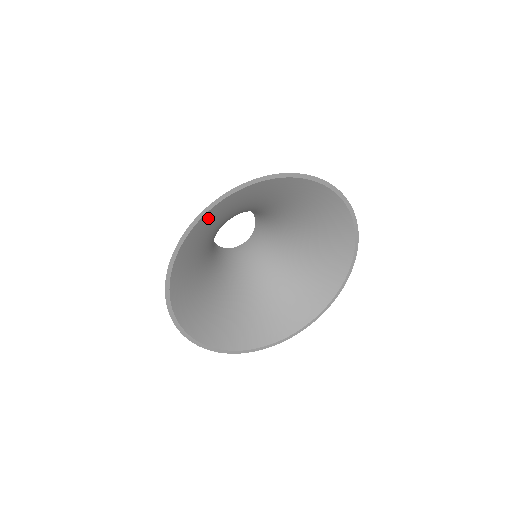
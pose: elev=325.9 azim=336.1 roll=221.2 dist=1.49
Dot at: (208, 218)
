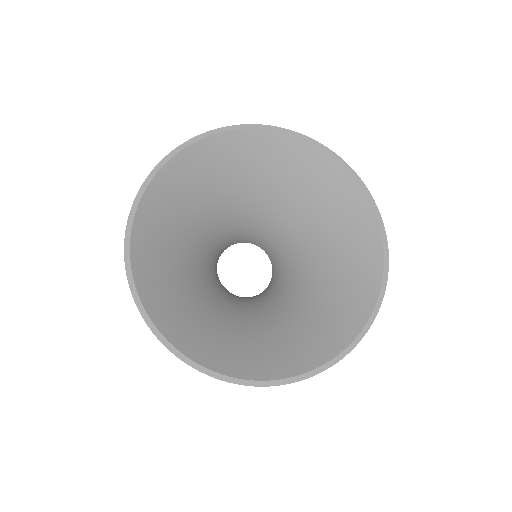
Dot at: (143, 246)
